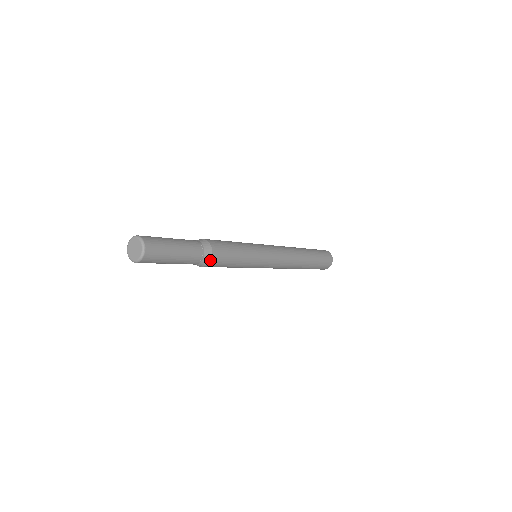
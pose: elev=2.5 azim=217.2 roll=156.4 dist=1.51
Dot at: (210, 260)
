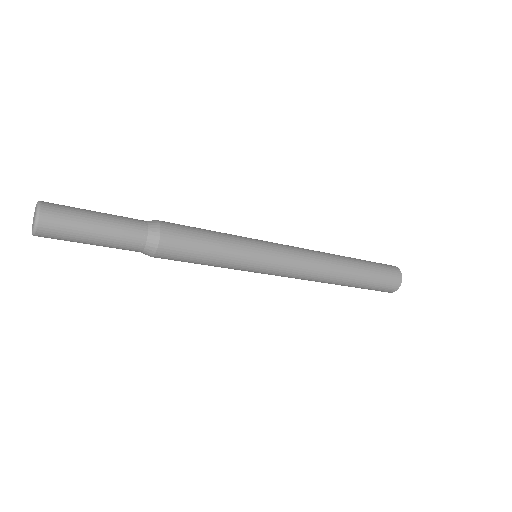
Dot at: (157, 247)
